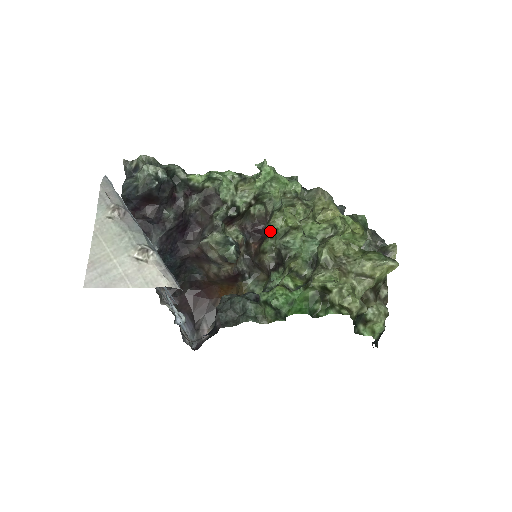
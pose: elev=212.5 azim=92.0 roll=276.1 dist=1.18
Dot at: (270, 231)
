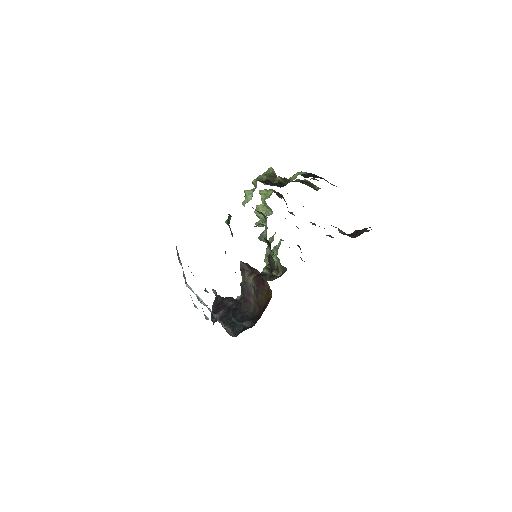
Dot at: occluded
